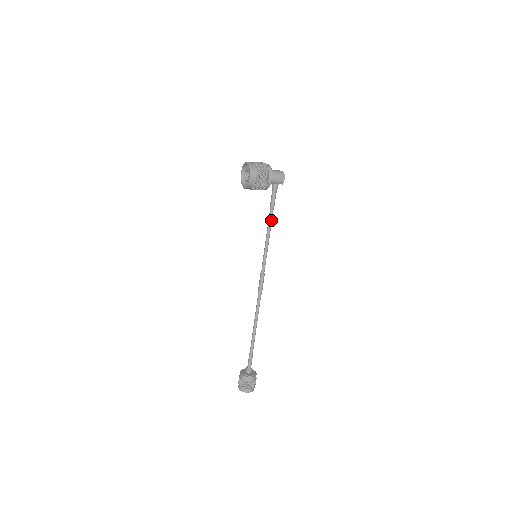
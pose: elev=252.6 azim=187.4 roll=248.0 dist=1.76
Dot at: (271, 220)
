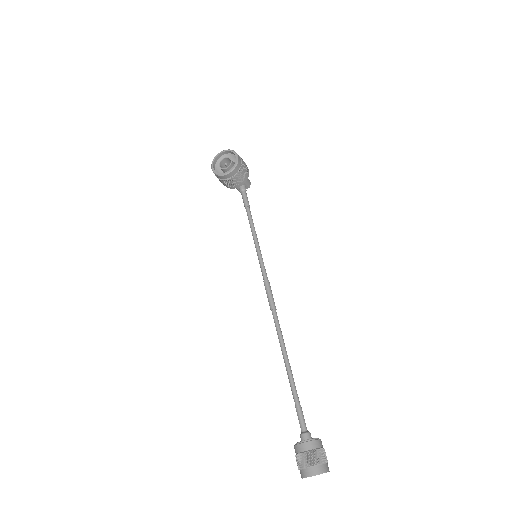
Dot at: (252, 221)
